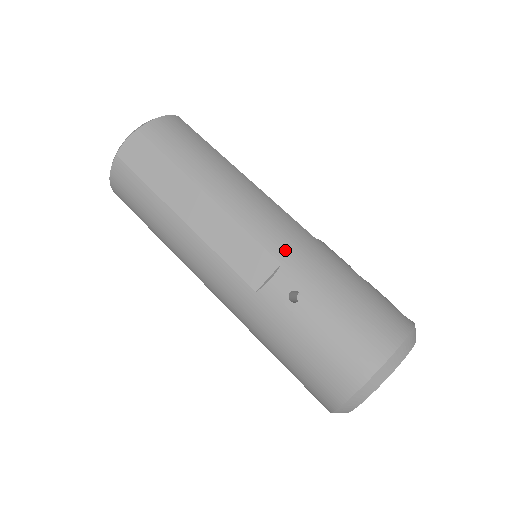
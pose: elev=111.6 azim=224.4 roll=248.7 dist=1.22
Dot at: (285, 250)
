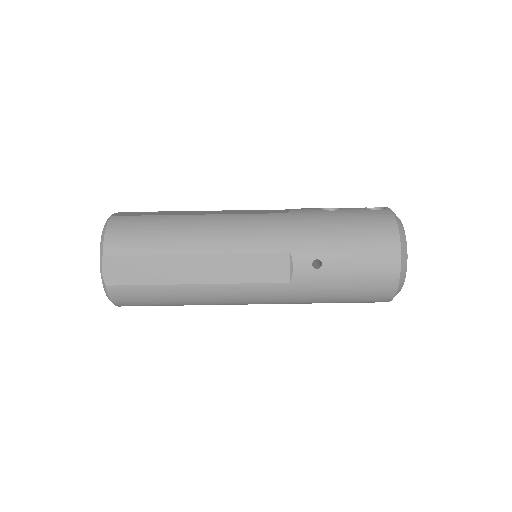
Dot at: (284, 242)
